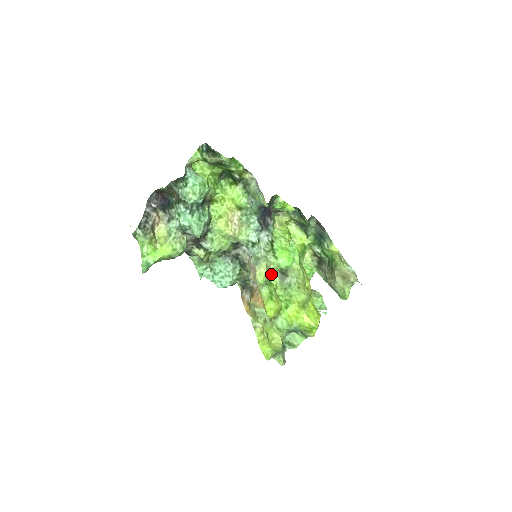
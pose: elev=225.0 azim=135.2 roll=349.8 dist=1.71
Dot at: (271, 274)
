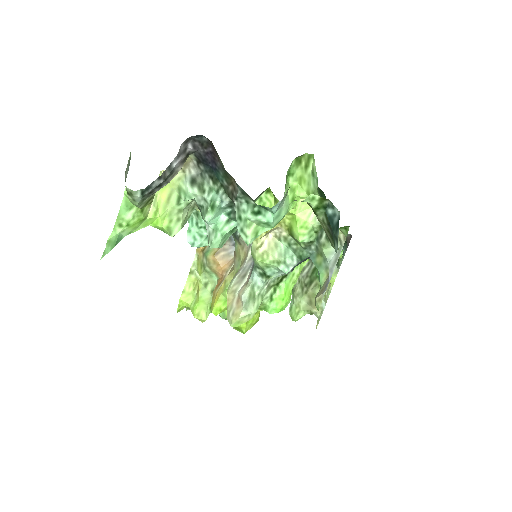
Dot at: occluded
